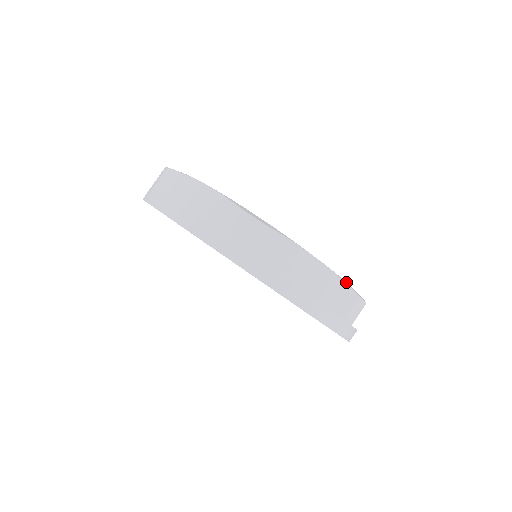
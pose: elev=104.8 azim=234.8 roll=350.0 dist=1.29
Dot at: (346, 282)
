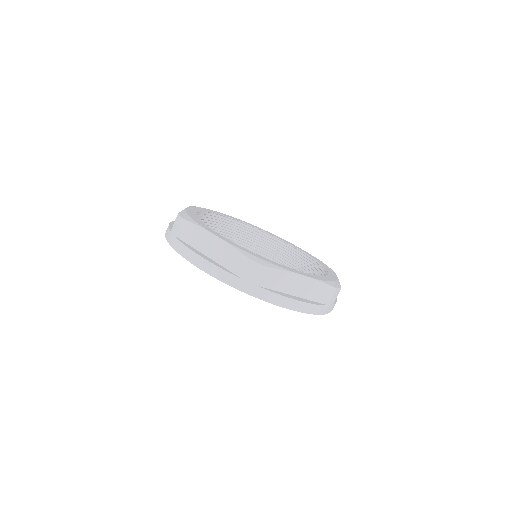
Dot at: (243, 251)
